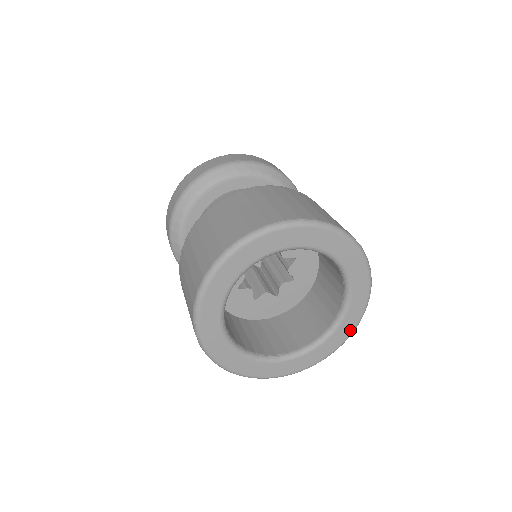
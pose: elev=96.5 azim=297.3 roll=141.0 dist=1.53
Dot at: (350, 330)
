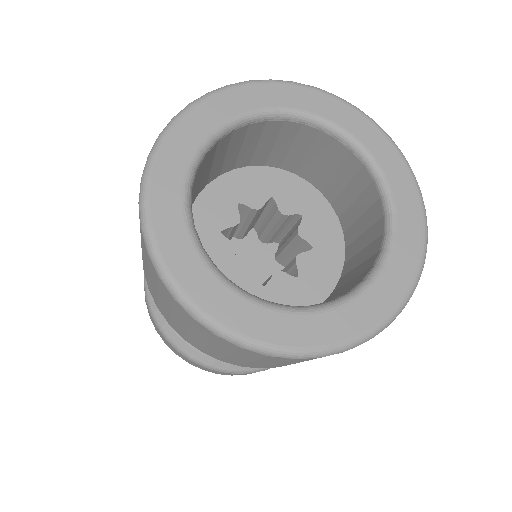
Dot at: (395, 154)
